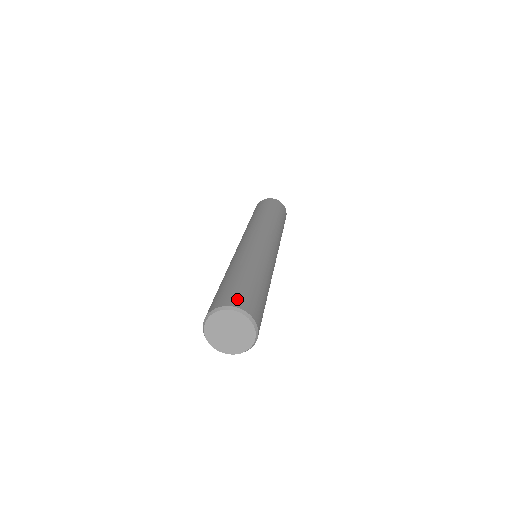
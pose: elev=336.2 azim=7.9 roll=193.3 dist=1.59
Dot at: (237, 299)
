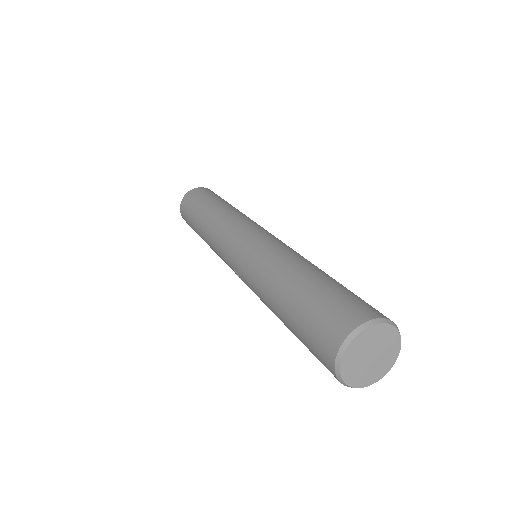
Dot at: occluded
